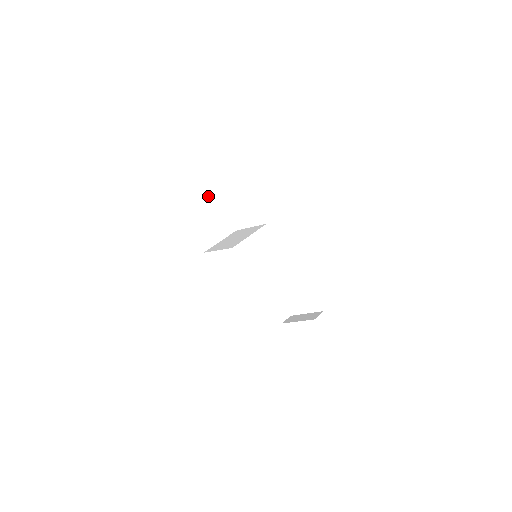
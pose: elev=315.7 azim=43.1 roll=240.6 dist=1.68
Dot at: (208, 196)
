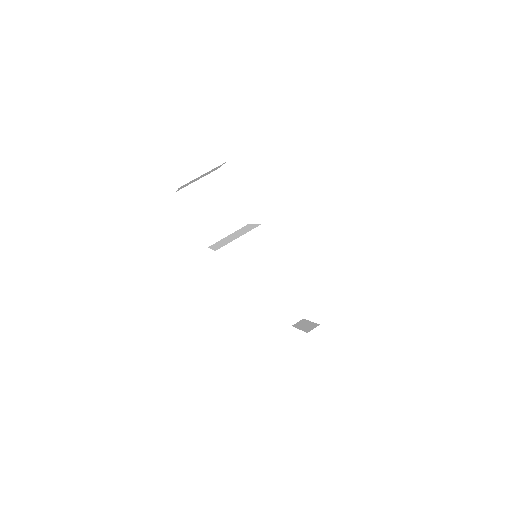
Dot at: (216, 188)
